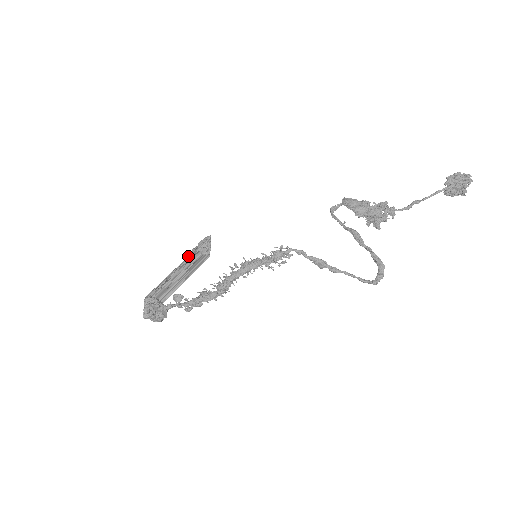
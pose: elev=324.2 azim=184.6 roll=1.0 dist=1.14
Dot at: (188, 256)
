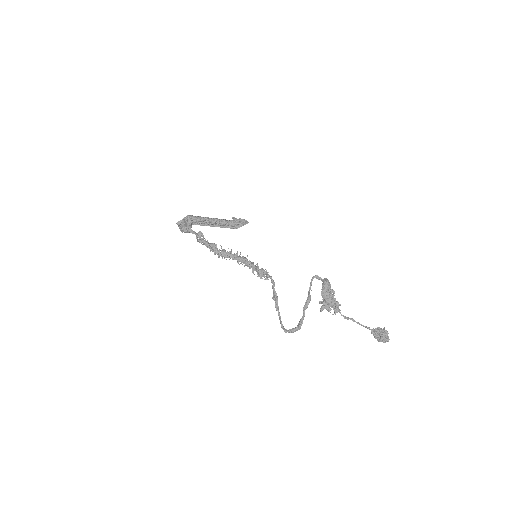
Dot at: (228, 220)
